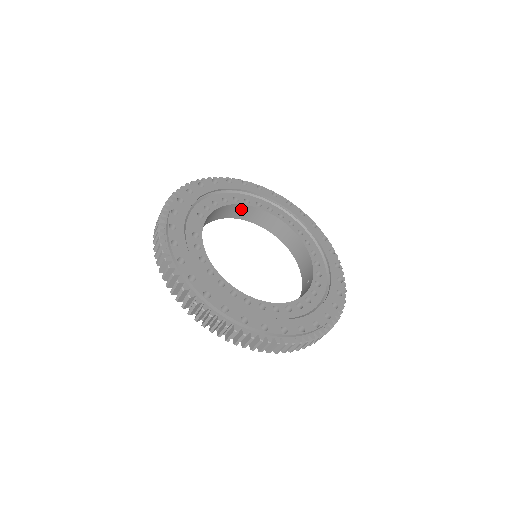
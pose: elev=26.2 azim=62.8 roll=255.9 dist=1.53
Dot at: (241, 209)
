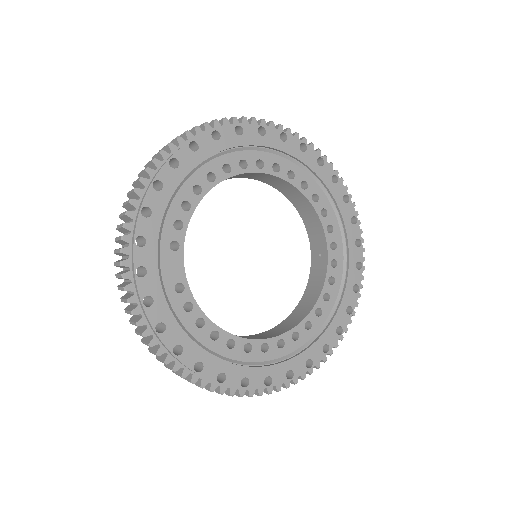
Dot at: occluded
